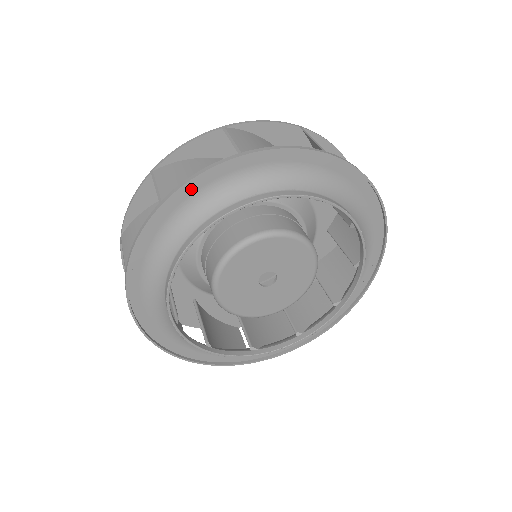
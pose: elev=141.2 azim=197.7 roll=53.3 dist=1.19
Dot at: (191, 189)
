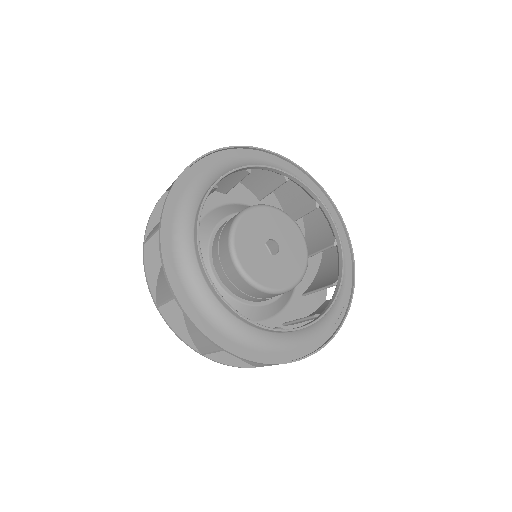
Dot at: (248, 154)
